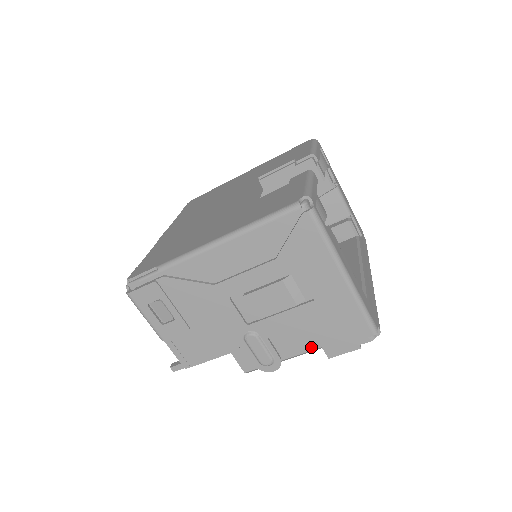
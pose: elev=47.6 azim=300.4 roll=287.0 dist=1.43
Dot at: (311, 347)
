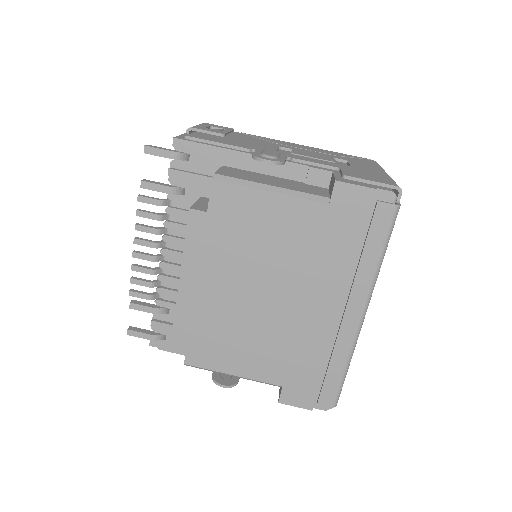
Dot at: (311, 193)
